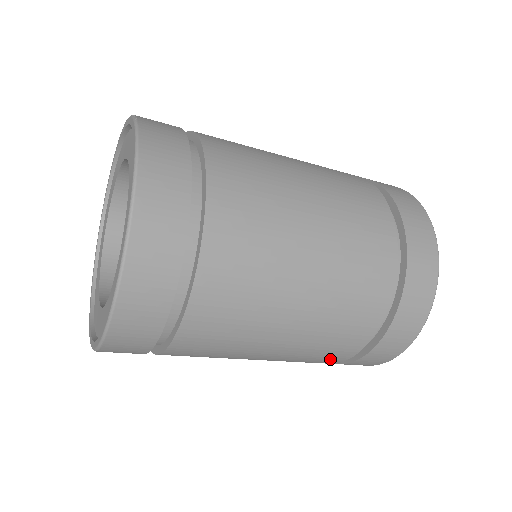
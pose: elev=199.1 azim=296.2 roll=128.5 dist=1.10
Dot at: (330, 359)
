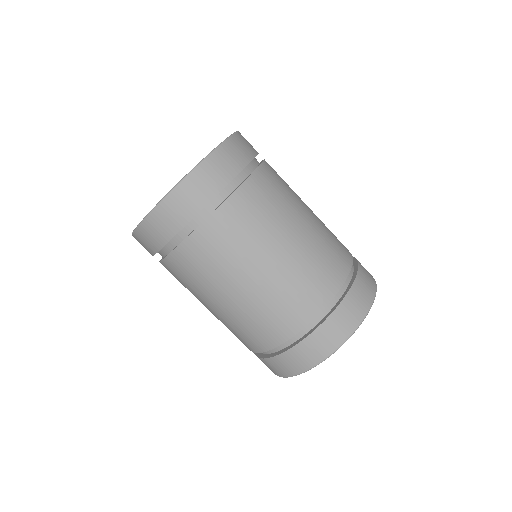
Dot at: (322, 289)
